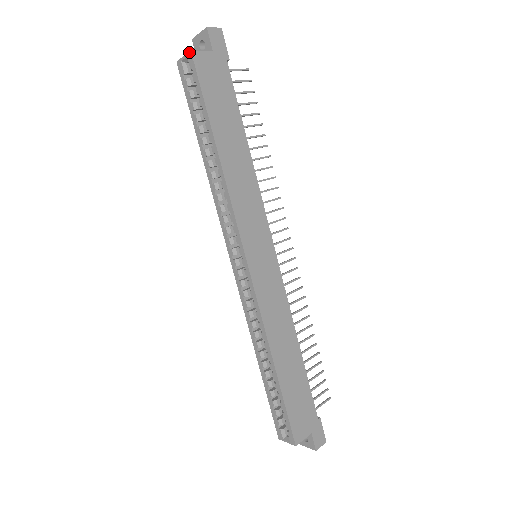
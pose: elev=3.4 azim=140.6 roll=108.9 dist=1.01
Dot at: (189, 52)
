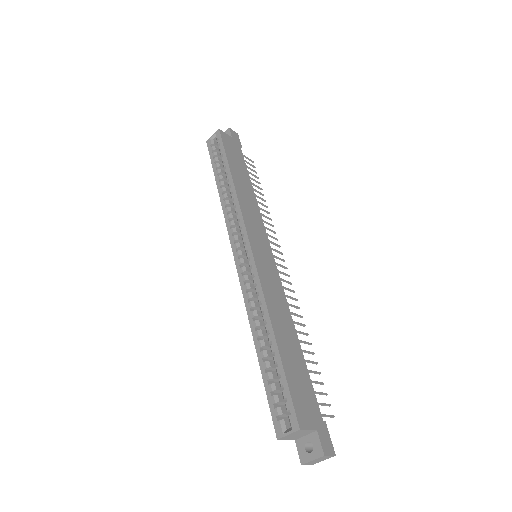
Dot at: (217, 130)
